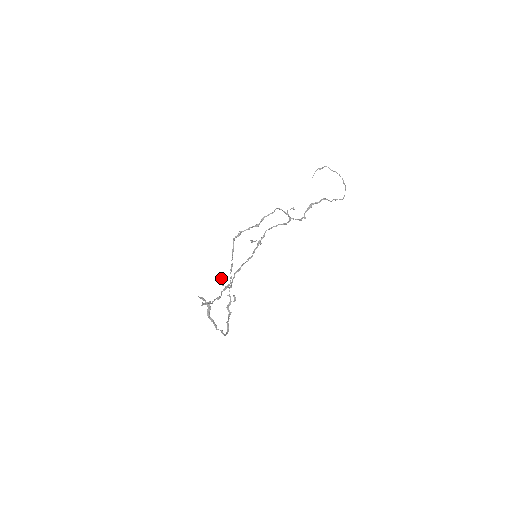
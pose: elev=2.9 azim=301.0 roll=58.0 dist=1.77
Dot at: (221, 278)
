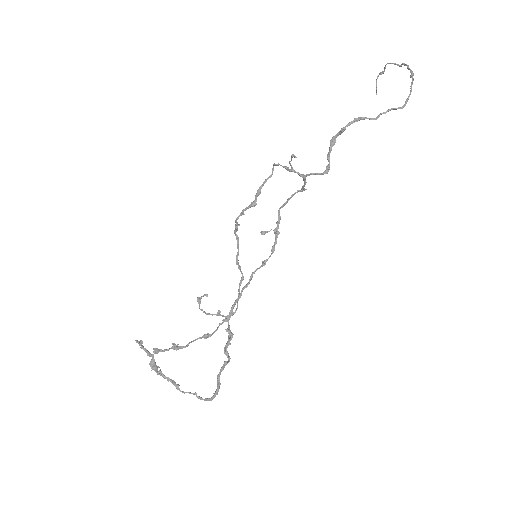
Dot at: (198, 303)
